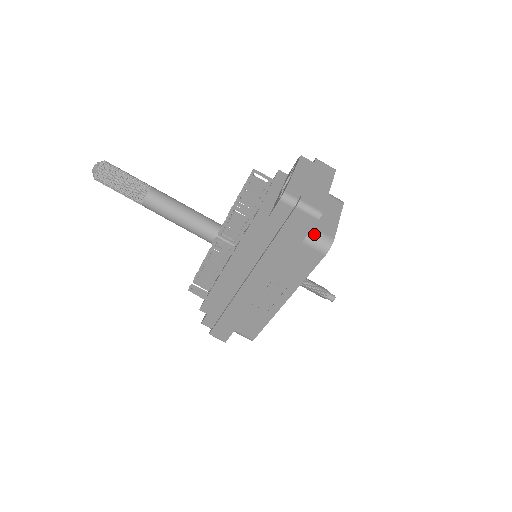
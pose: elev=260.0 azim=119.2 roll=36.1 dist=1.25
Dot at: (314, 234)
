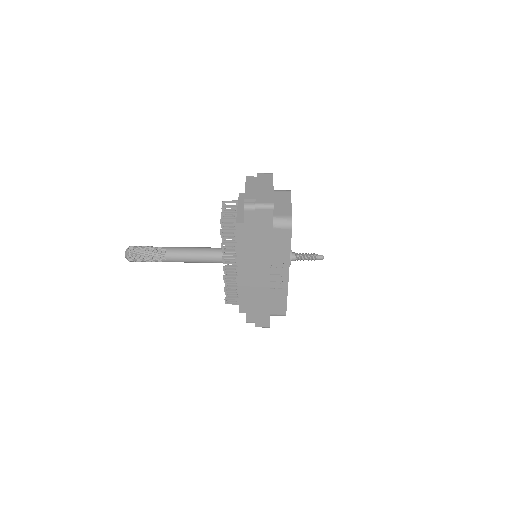
Dot at: (277, 219)
